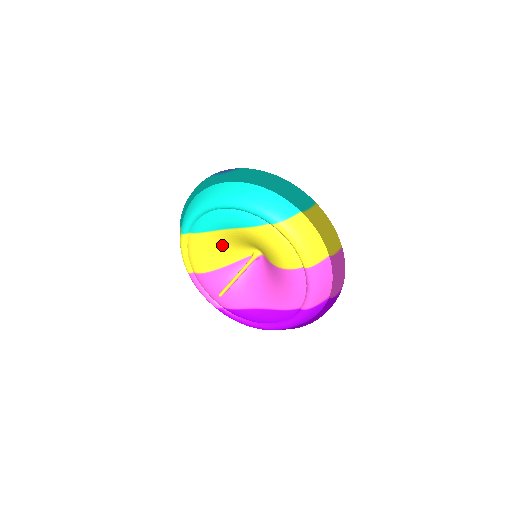
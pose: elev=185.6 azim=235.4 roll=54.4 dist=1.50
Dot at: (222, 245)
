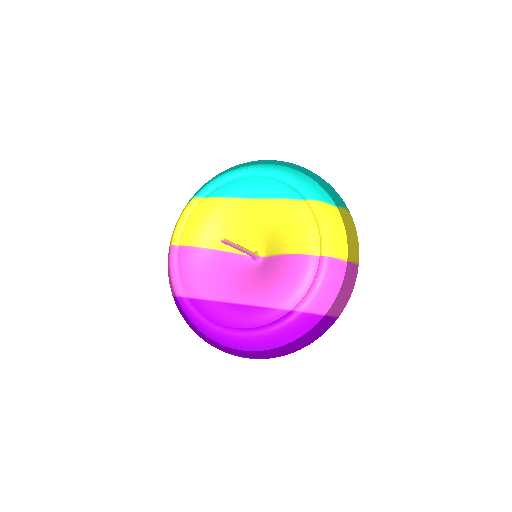
Dot at: (232, 222)
